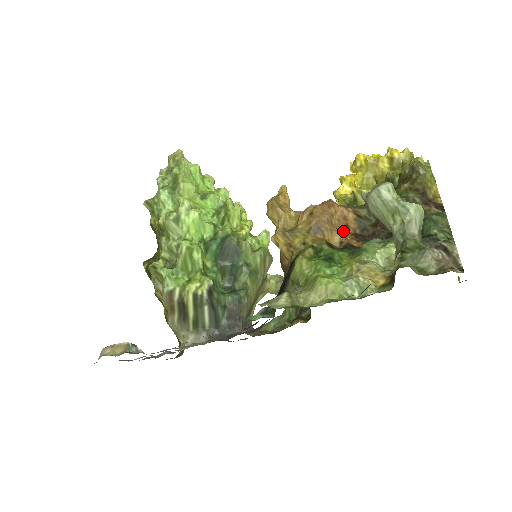
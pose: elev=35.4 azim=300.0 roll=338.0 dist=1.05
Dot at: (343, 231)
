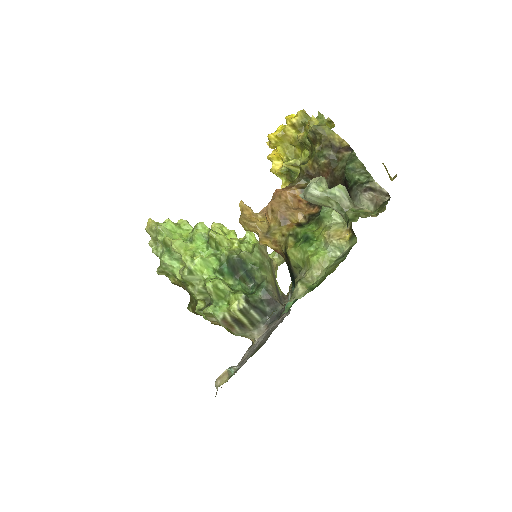
Dot at: (300, 207)
